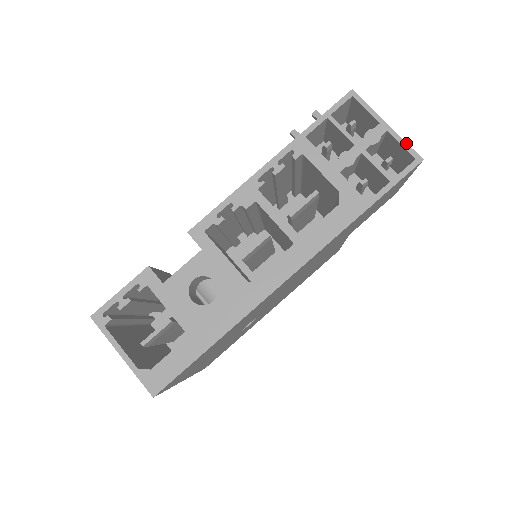
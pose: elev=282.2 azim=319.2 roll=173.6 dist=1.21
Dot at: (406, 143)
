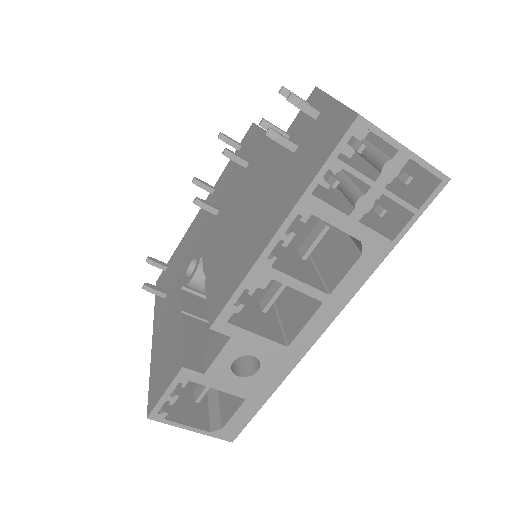
Dot at: (431, 166)
